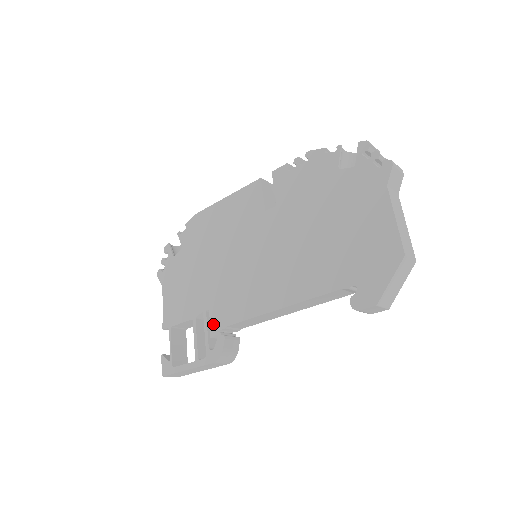
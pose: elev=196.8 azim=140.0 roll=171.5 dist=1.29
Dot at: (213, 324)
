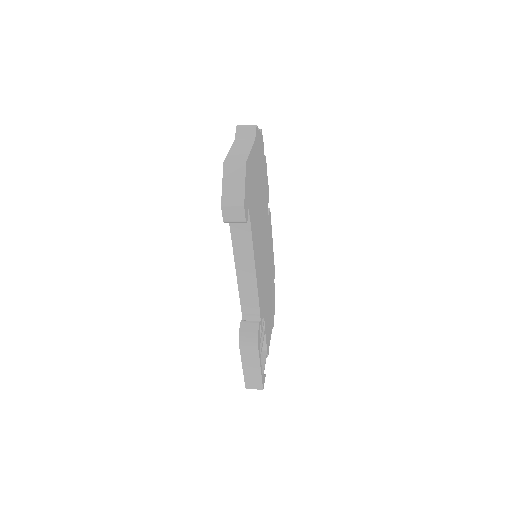
Dot at: occluded
